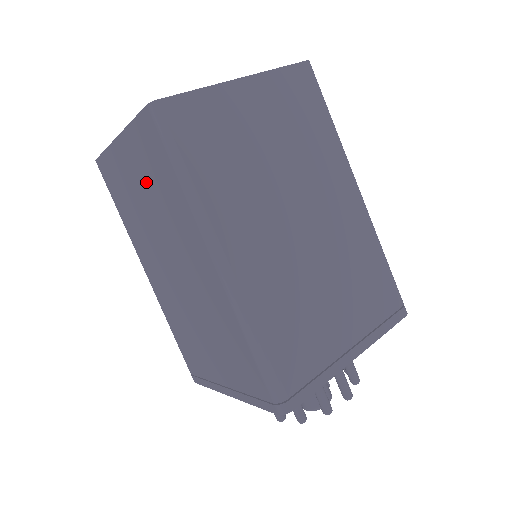
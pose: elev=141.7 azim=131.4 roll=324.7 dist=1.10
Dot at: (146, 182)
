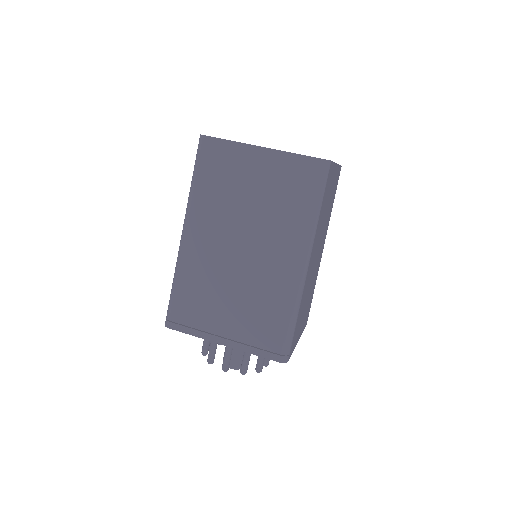
Dot at: (271, 188)
